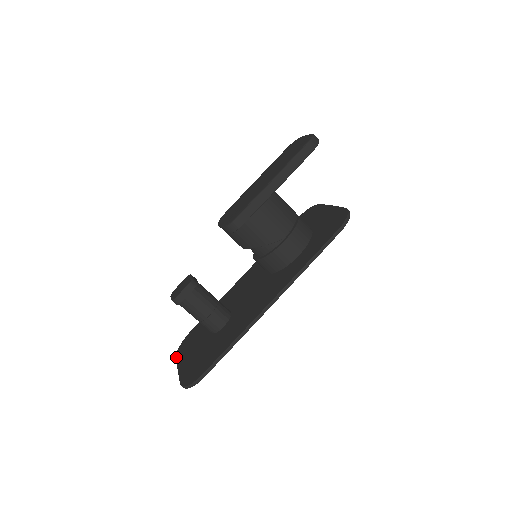
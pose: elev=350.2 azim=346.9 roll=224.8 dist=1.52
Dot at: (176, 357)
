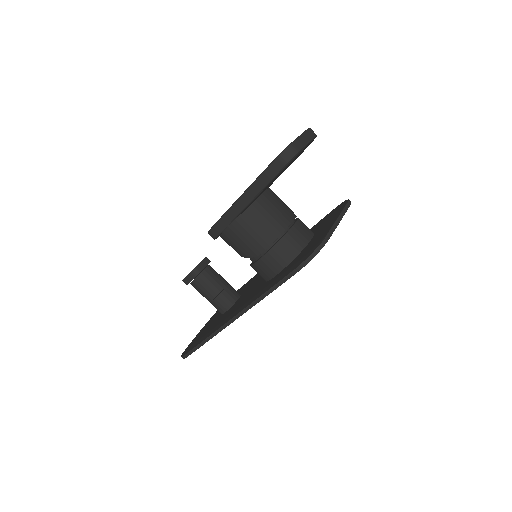
Dot at: occluded
